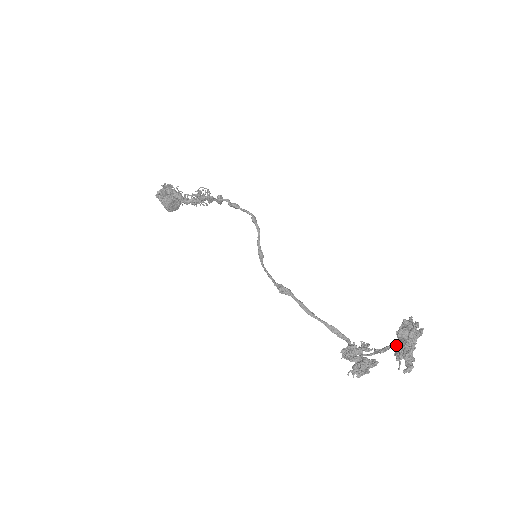
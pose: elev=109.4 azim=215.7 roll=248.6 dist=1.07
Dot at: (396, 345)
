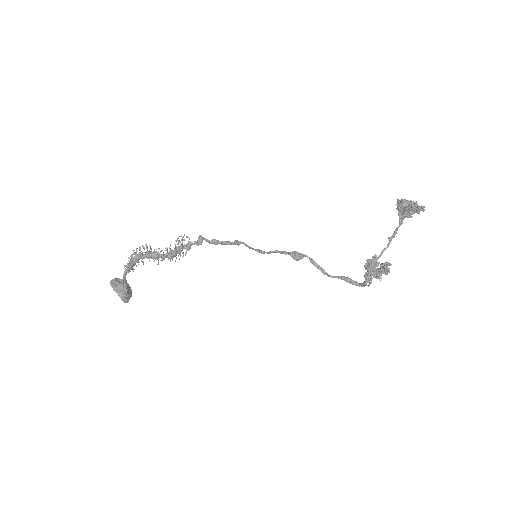
Dot at: (403, 214)
